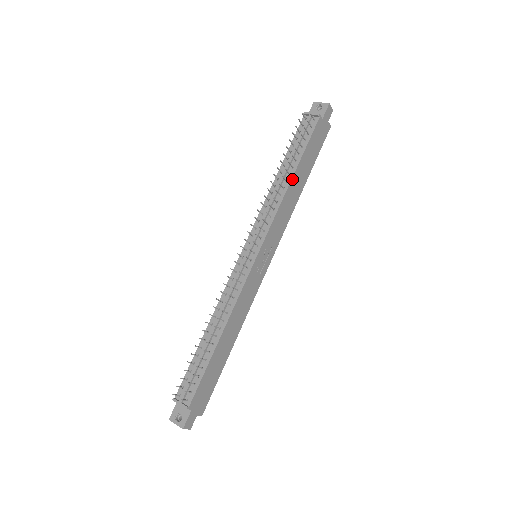
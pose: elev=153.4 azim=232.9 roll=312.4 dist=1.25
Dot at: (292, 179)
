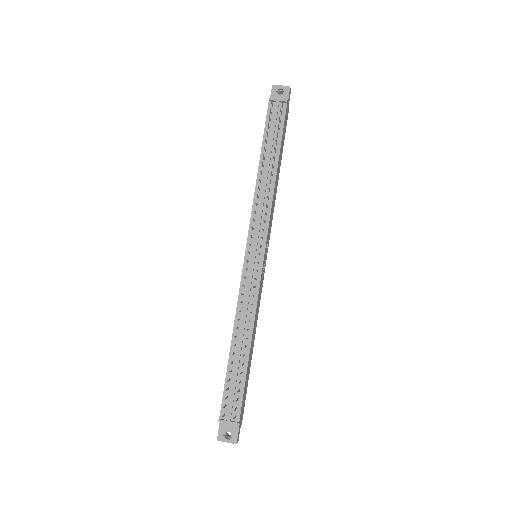
Dot at: (276, 172)
